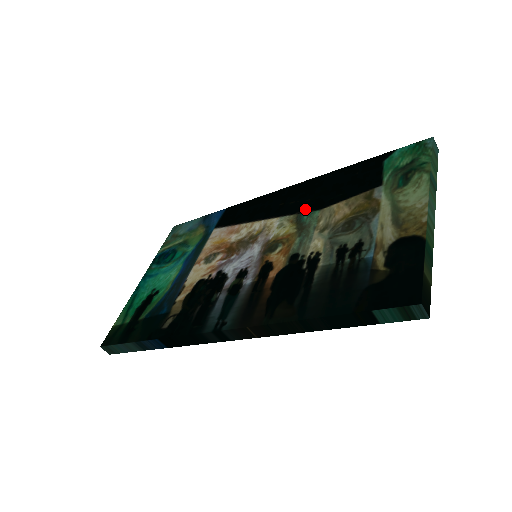
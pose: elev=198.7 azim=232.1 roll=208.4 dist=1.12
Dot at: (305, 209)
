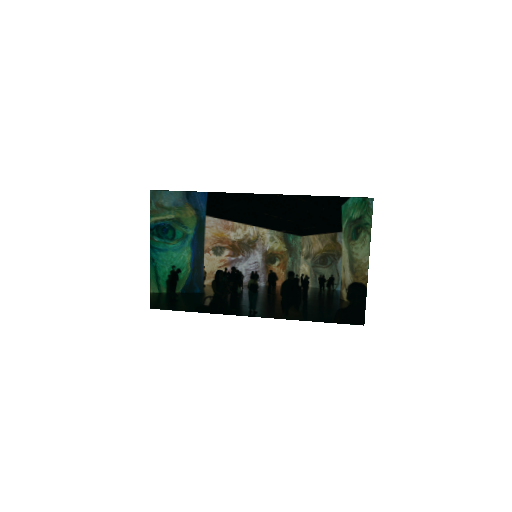
Dot at: (289, 230)
